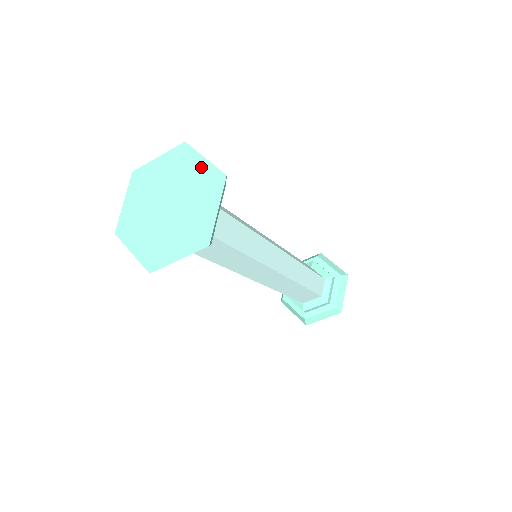
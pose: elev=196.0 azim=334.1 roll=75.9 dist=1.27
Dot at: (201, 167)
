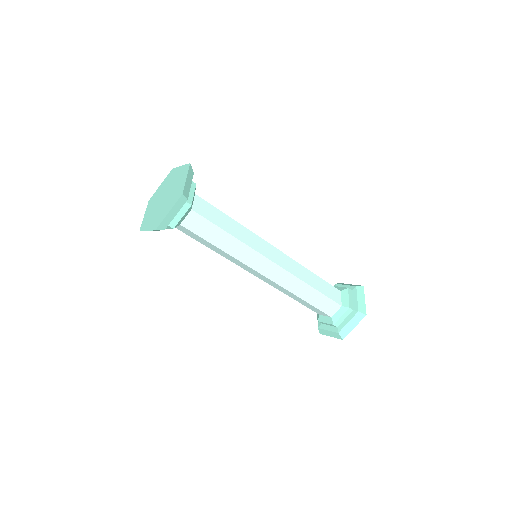
Dot at: (182, 183)
